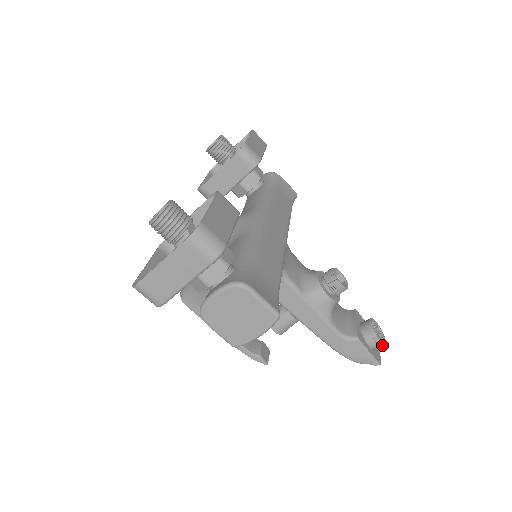
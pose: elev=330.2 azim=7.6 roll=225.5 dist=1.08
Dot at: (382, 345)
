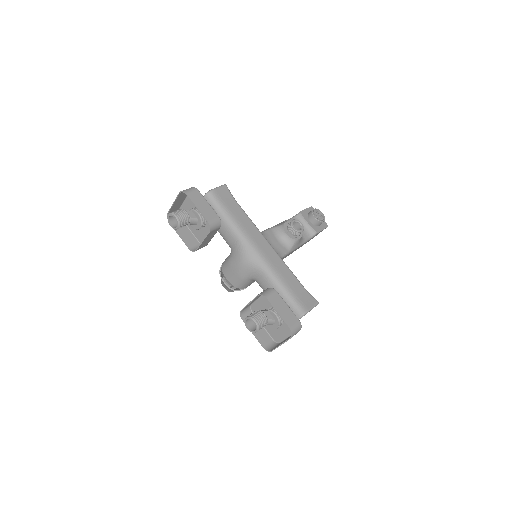
Dot at: (324, 219)
